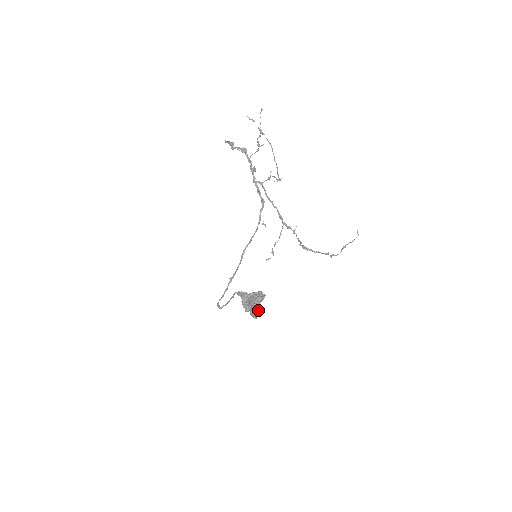
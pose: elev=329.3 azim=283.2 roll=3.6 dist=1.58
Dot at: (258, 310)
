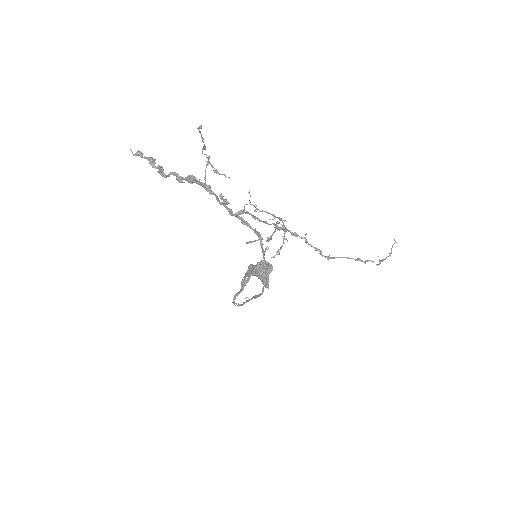
Dot at: occluded
